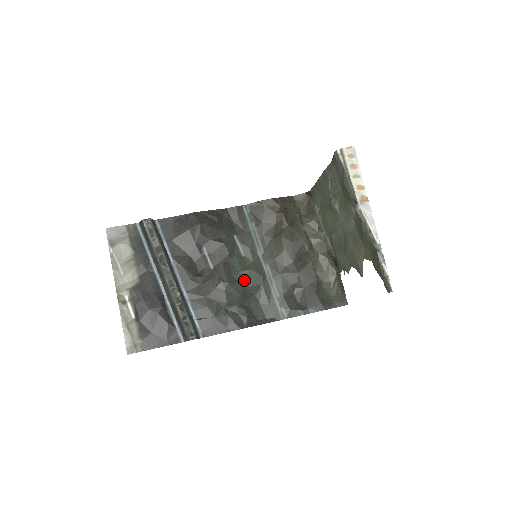
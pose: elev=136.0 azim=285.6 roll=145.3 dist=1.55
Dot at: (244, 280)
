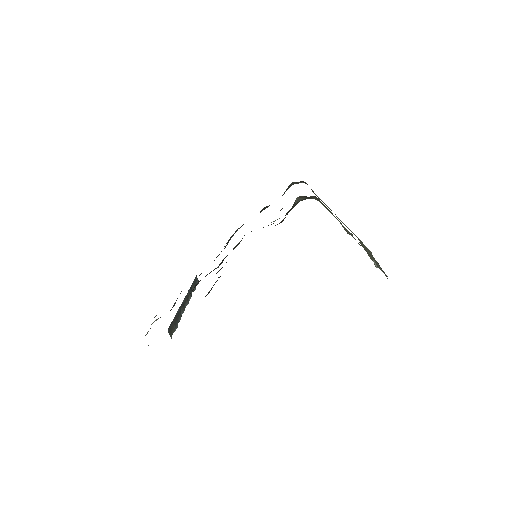
Dot at: occluded
